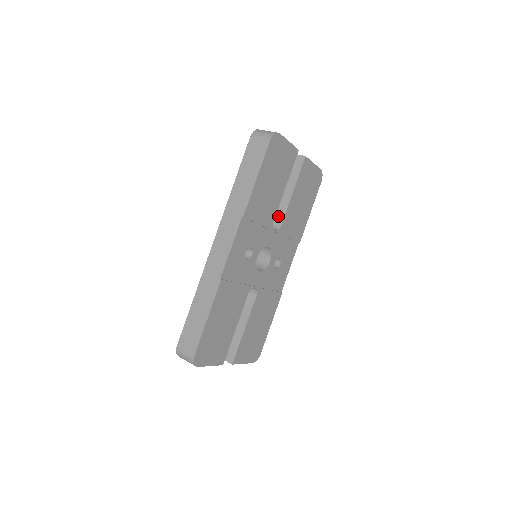
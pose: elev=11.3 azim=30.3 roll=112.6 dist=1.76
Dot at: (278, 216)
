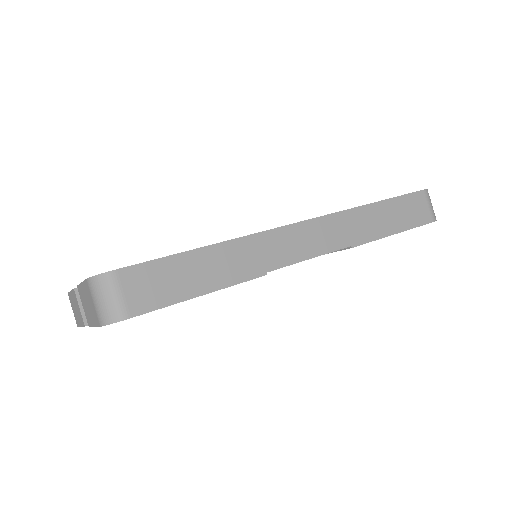
Dot at: occluded
